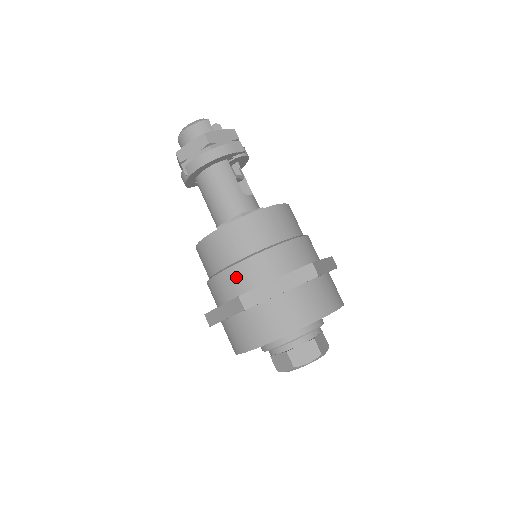
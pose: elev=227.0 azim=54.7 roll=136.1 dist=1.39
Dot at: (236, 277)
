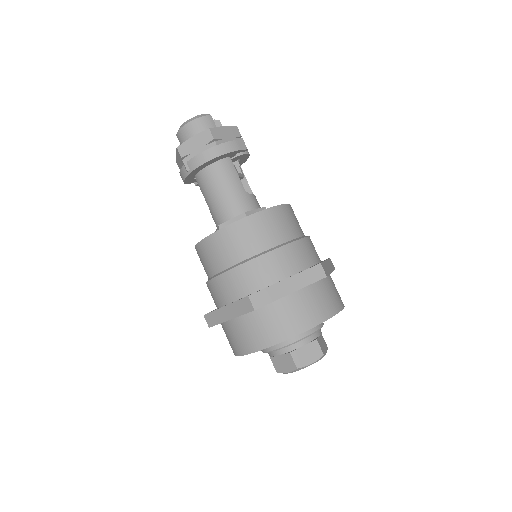
Dot at: (243, 276)
